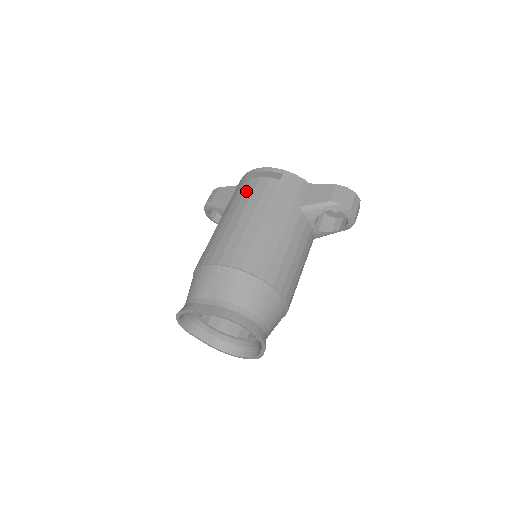
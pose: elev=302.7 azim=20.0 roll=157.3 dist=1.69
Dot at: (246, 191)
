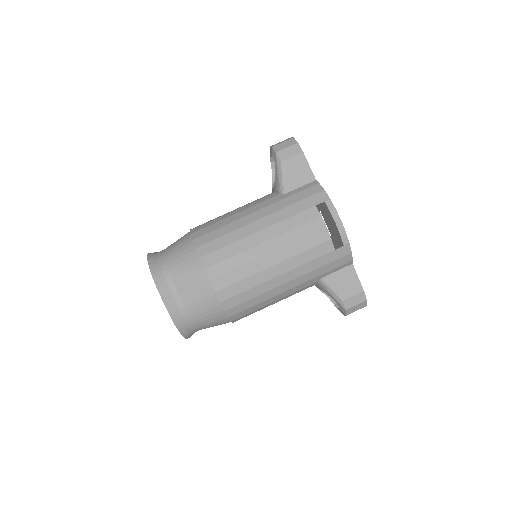
Dot at: (302, 228)
